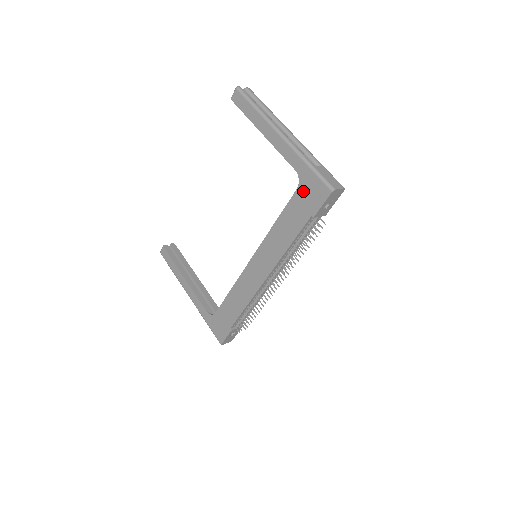
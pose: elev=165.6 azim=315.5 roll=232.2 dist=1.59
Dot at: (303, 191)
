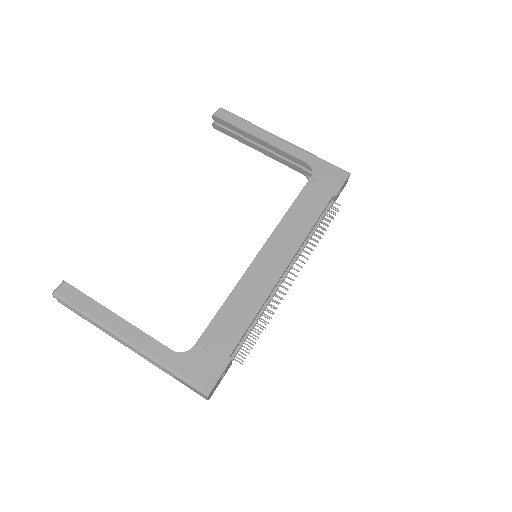
Dot at: (319, 177)
